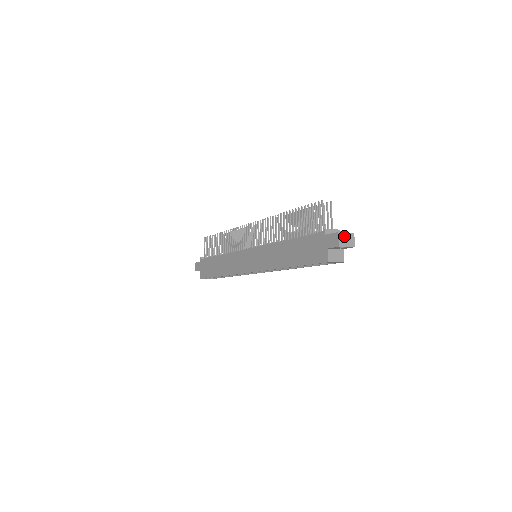
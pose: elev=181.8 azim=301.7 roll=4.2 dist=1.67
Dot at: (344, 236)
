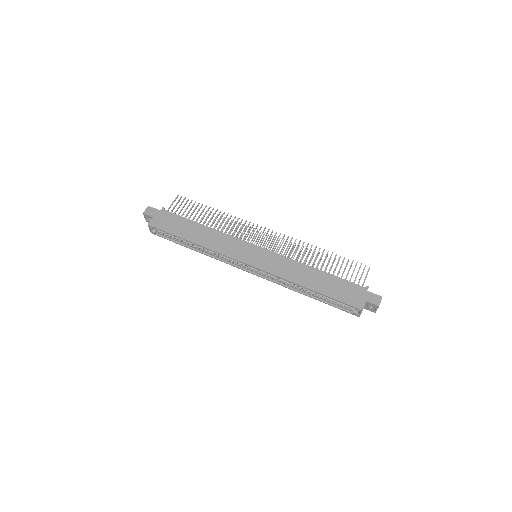
Dot at: occluded
